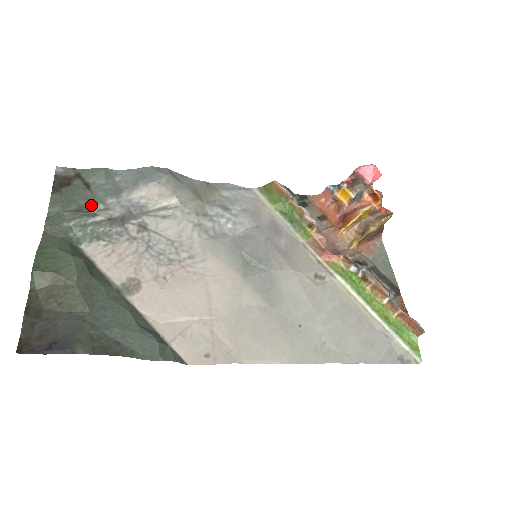
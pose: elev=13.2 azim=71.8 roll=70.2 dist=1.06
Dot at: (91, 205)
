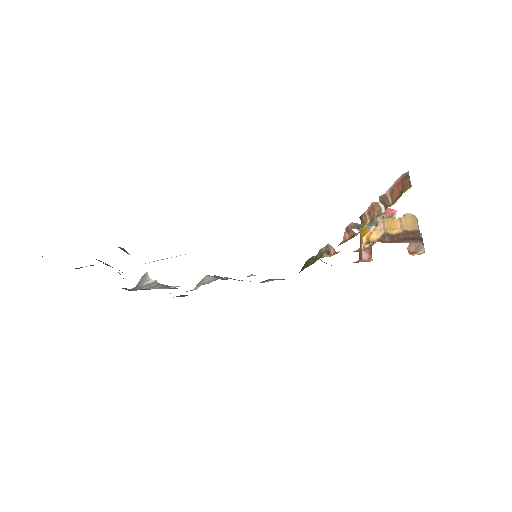
Dot at: occluded
